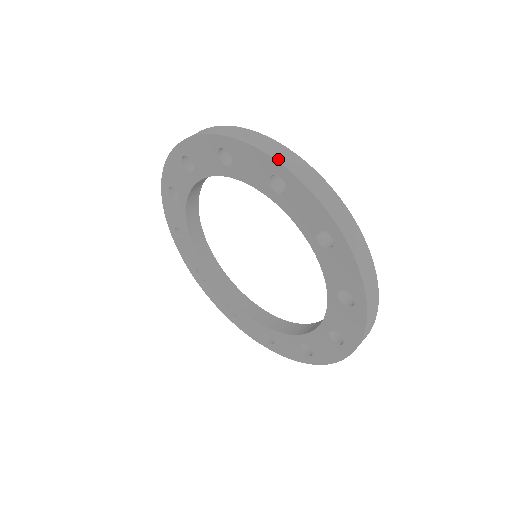
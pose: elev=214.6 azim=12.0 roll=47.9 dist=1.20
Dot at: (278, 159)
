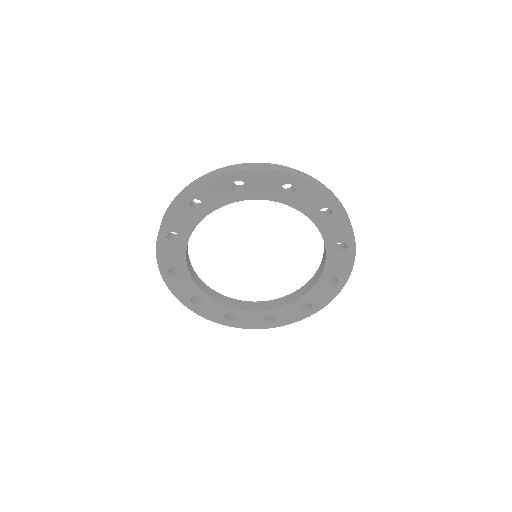
Dot at: (335, 199)
